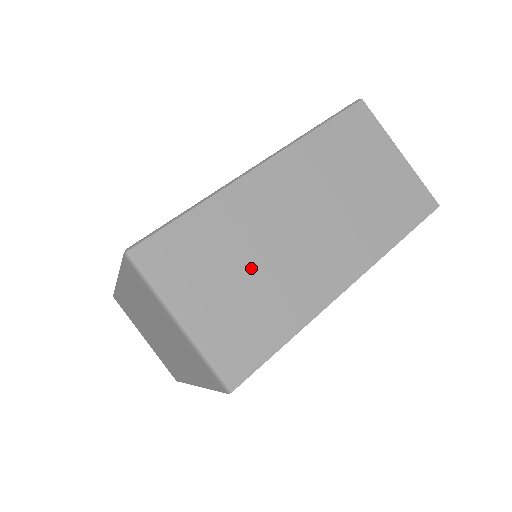
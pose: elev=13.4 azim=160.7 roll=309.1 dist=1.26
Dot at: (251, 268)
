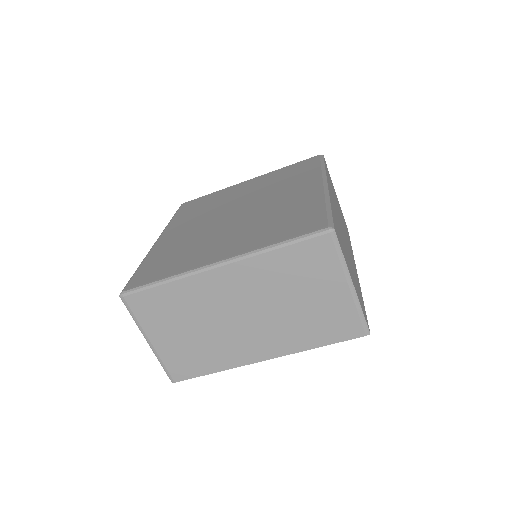
Dot at: (347, 252)
